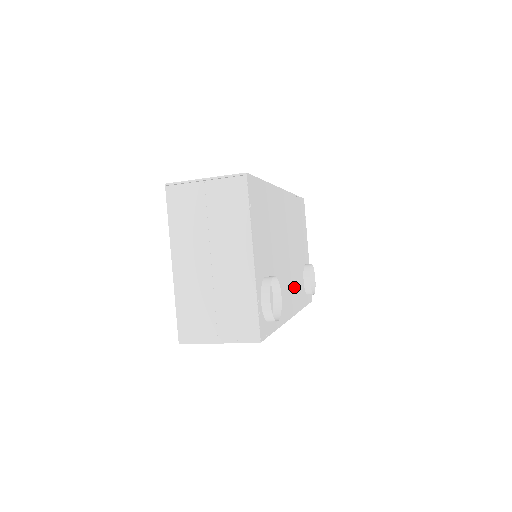
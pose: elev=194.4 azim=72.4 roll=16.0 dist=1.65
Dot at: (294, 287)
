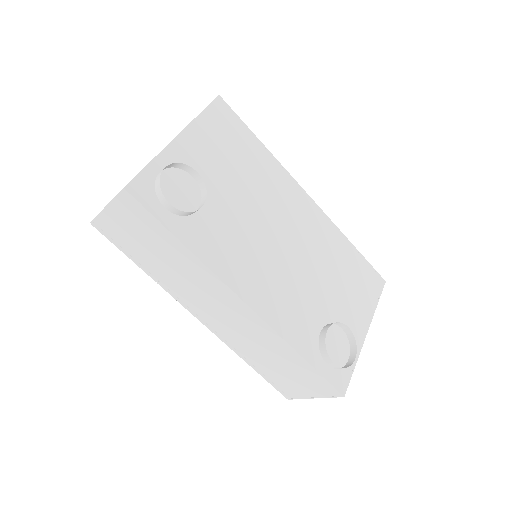
Dot at: (277, 291)
